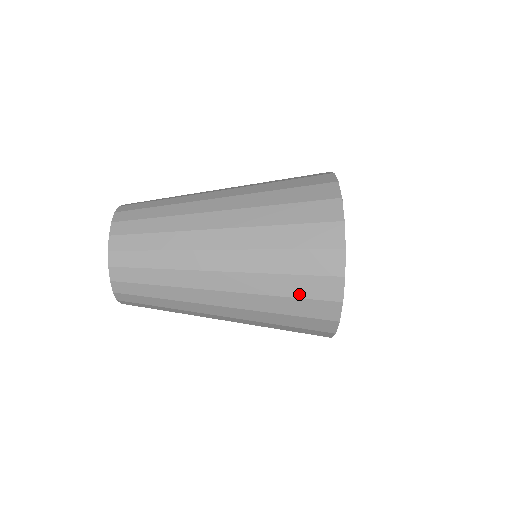
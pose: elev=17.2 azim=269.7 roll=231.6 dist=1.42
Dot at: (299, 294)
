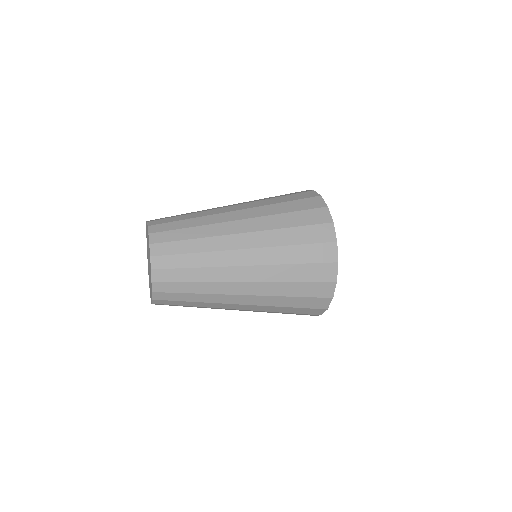
Dot at: occluded
